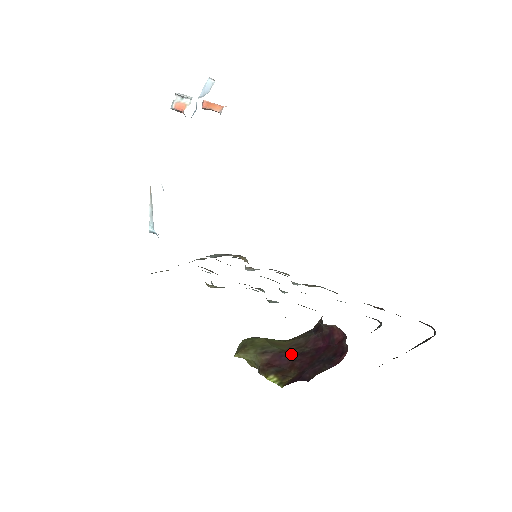
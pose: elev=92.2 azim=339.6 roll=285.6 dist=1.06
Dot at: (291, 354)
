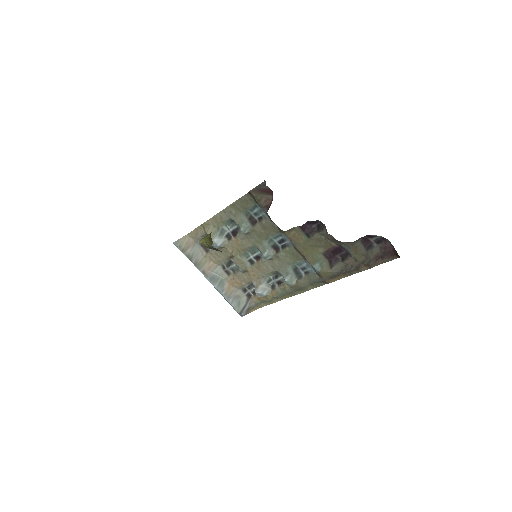
Dot at: occluded
